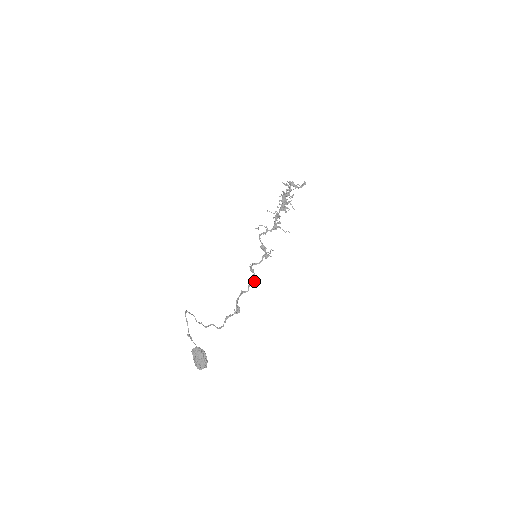
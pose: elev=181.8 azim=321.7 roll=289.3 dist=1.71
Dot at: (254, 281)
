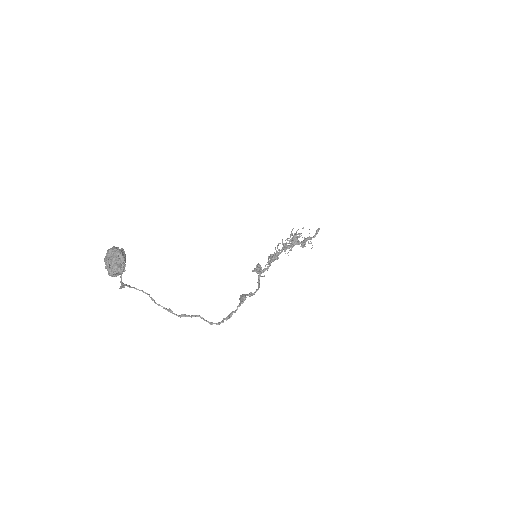
Dot at: (260, 270)
